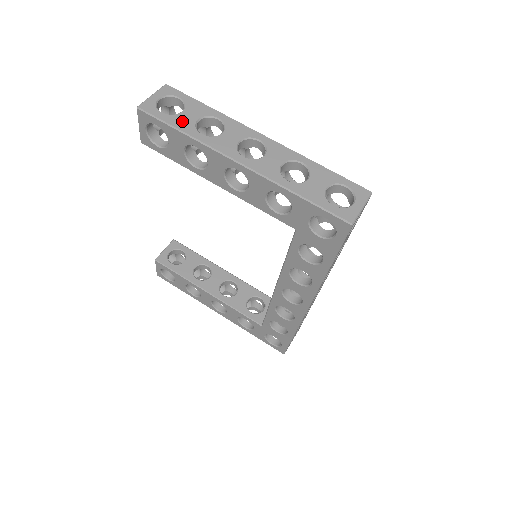
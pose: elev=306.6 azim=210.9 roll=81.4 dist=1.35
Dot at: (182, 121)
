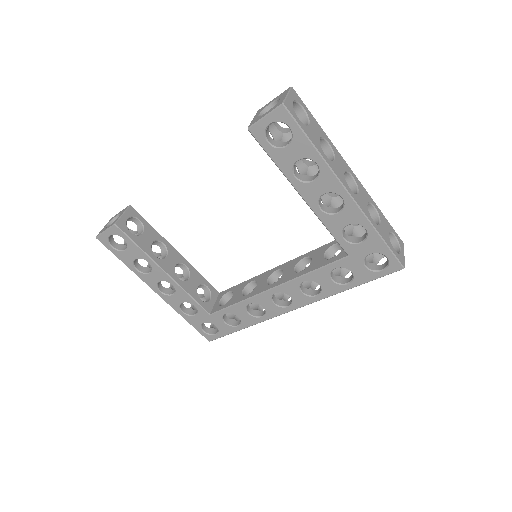
Dot at: (312, 135)
